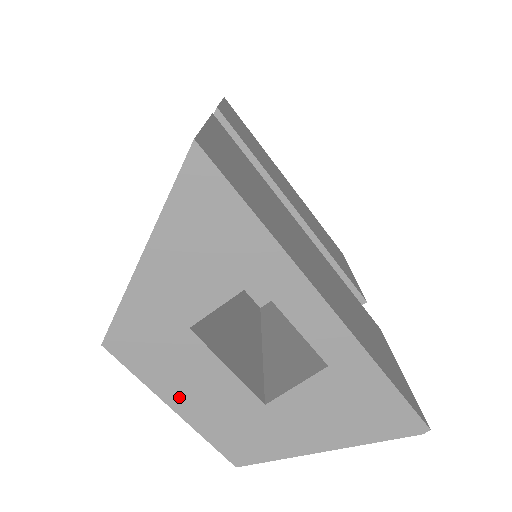
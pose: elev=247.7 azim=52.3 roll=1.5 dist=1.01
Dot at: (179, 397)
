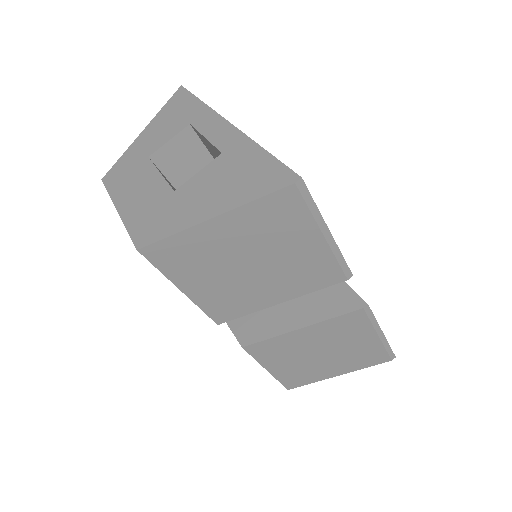
Dot at: (124, 200)
